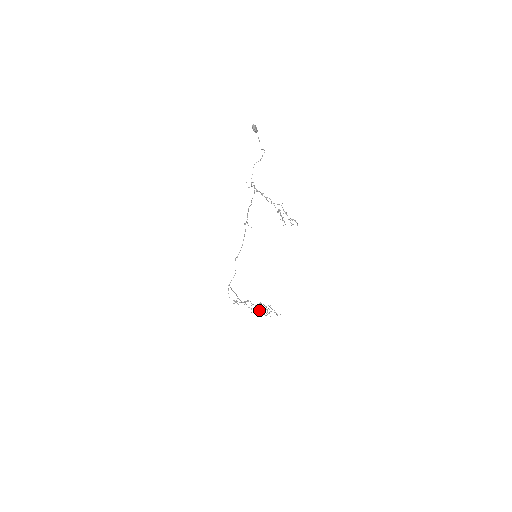
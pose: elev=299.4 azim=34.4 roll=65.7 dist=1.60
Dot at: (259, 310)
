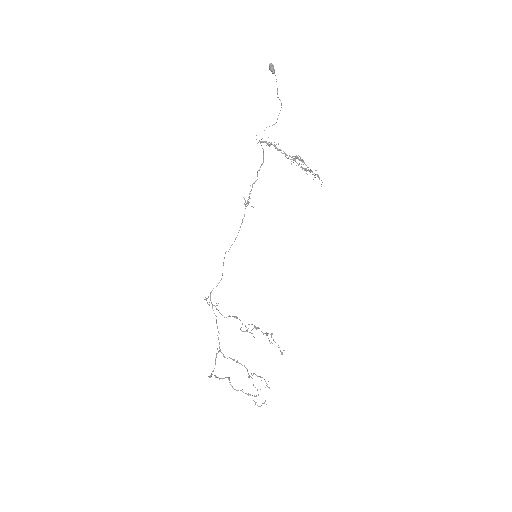
Dot at: occluded
